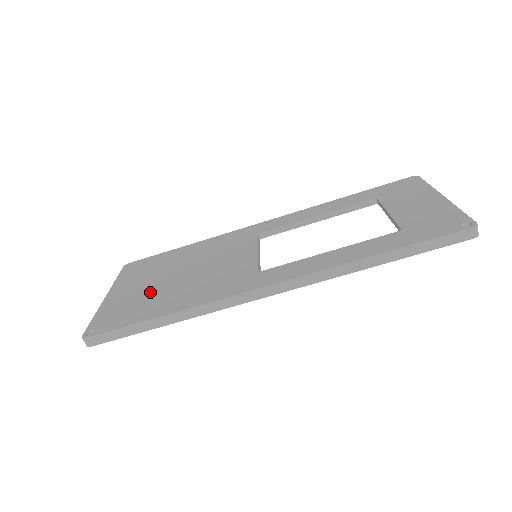
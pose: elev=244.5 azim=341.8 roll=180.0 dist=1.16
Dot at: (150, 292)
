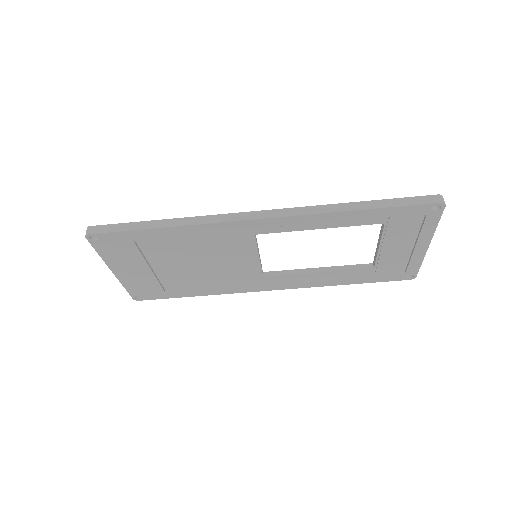
Dot at: occluded
